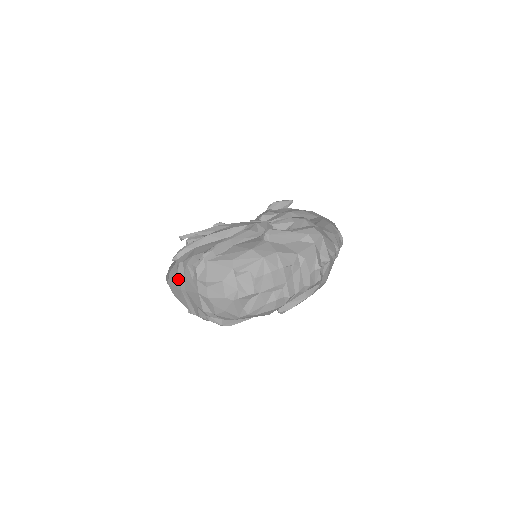
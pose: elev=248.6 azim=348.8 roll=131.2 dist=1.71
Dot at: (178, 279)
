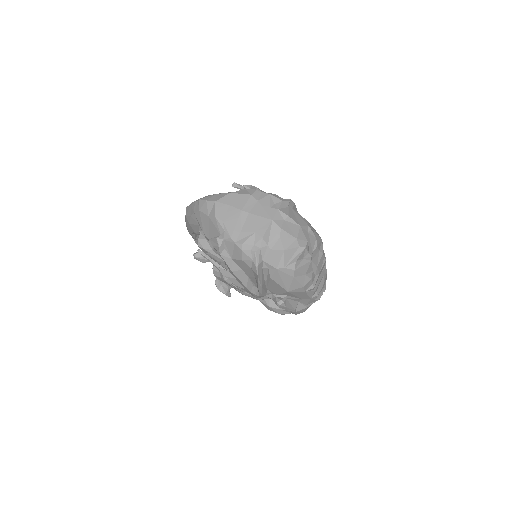
Dot at: (245, 200)
